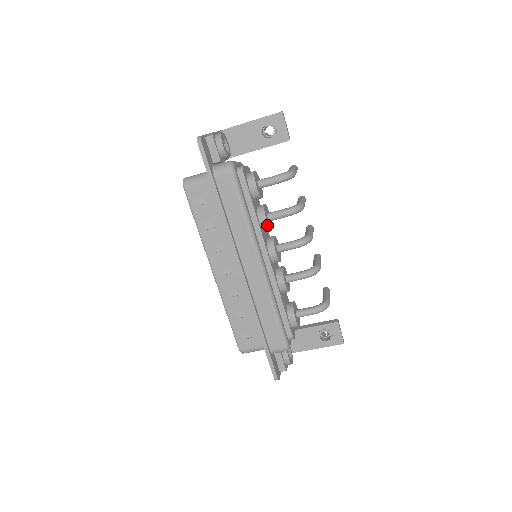
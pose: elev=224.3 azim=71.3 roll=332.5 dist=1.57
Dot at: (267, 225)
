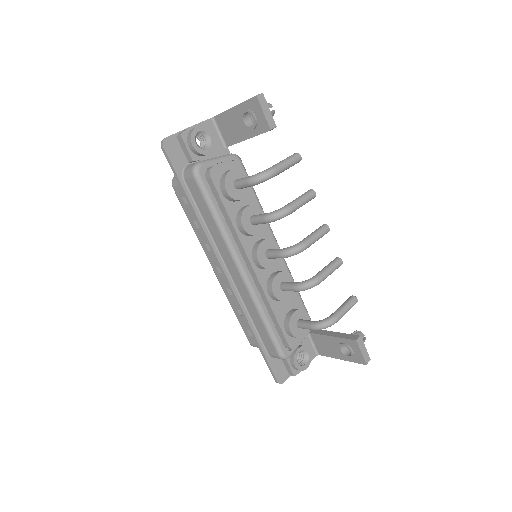
Dot at: (245, 231)
